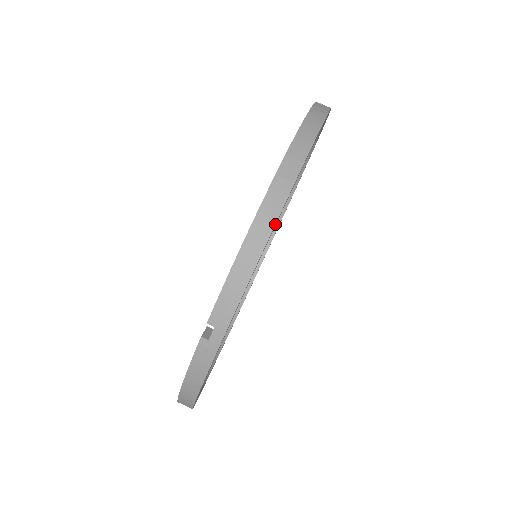
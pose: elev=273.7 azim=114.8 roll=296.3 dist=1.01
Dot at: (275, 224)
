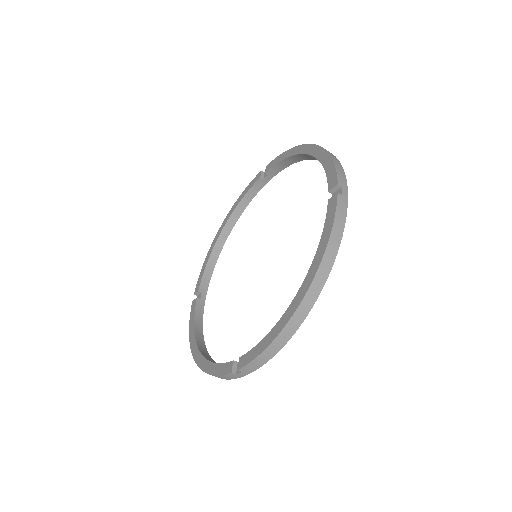
Dot at: (295, 332)
